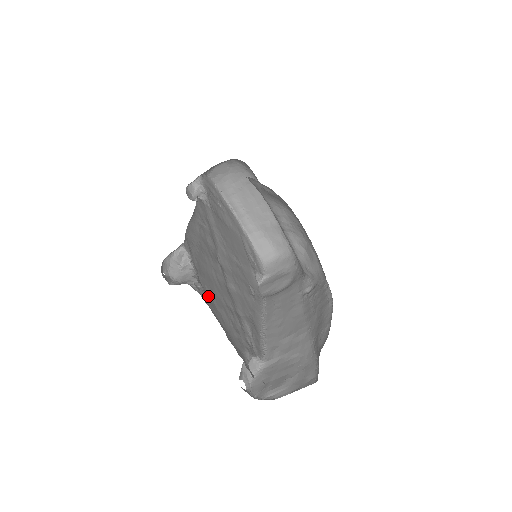
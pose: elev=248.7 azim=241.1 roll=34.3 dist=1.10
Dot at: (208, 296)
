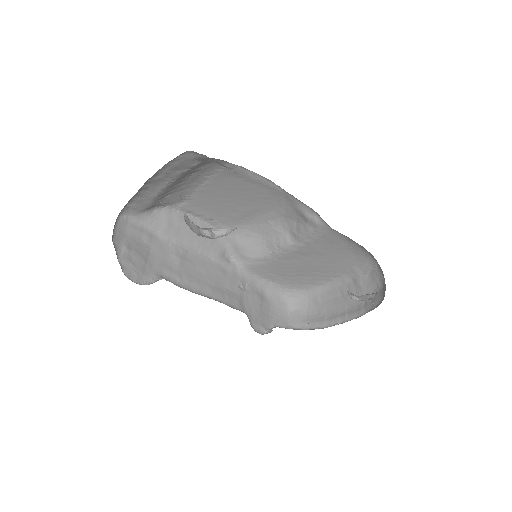
Dot at: occluded
